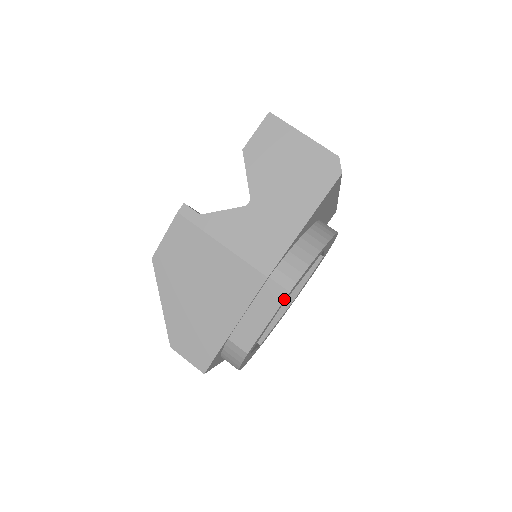
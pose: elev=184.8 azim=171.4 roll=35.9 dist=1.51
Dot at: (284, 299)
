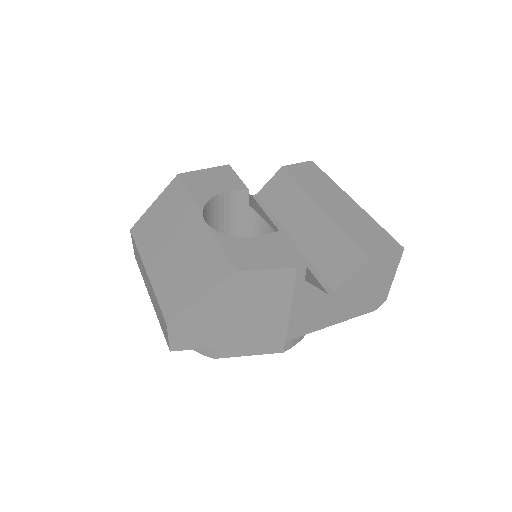
Dot at: occluded
